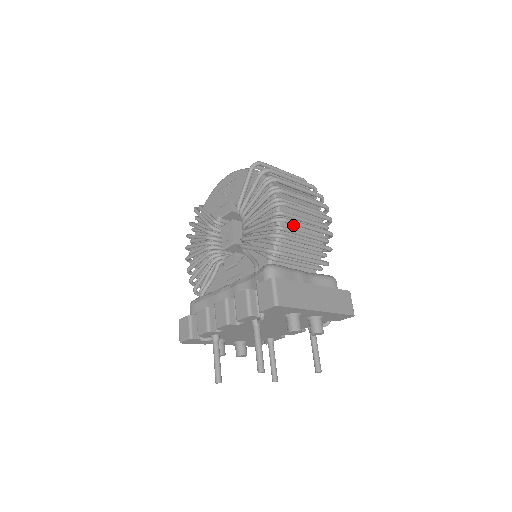
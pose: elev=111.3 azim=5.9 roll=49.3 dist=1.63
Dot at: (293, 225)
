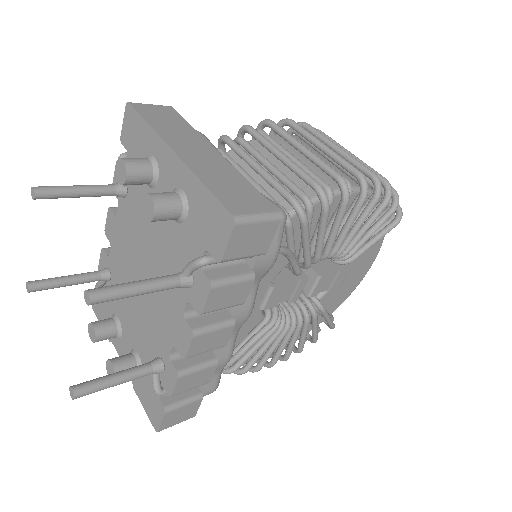
Dot at: (286, 148)
